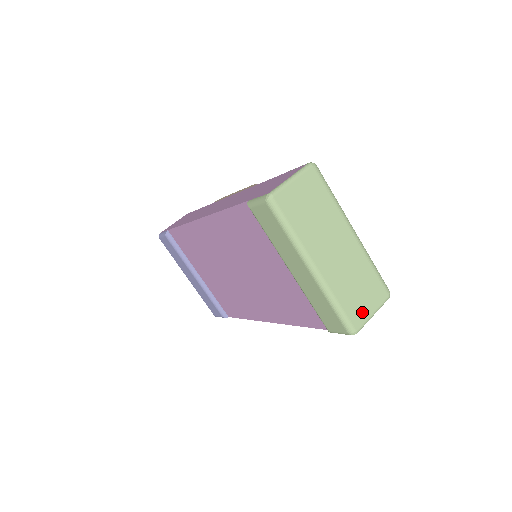
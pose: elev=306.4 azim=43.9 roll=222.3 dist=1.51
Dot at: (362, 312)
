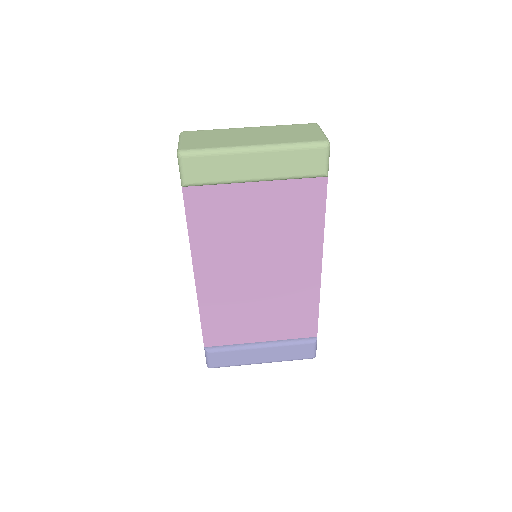
Dot at: (314, 135)
